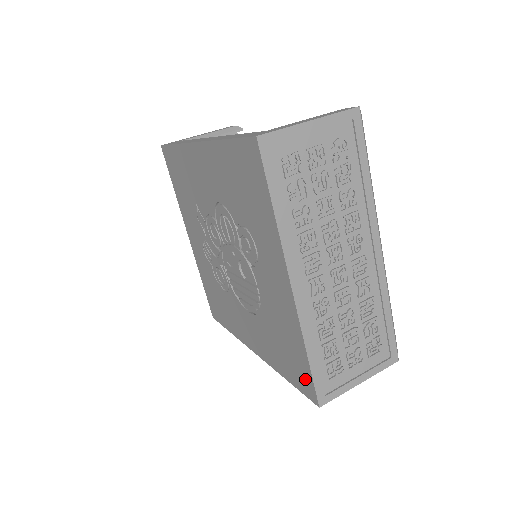
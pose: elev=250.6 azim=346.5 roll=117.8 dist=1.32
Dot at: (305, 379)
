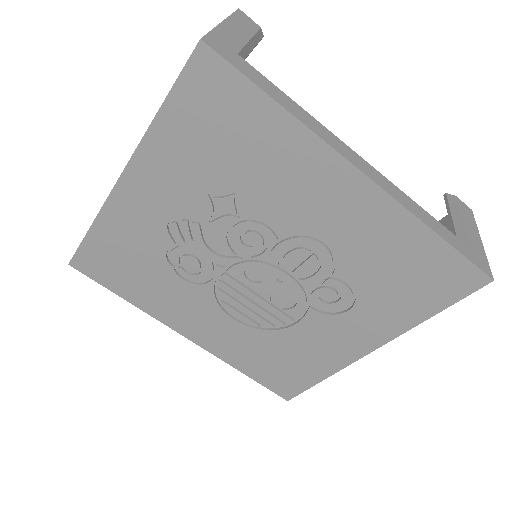
Dot at: (291, 386)
